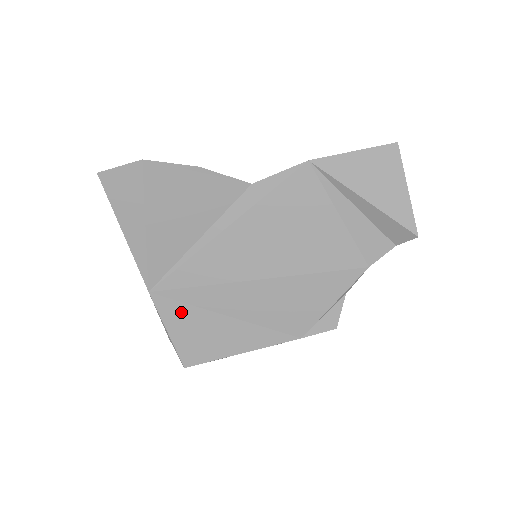
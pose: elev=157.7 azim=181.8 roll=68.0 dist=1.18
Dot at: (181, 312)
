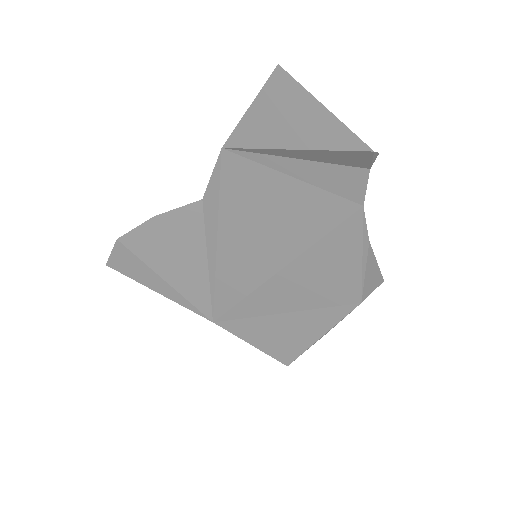
Dot at: (246, 326)
